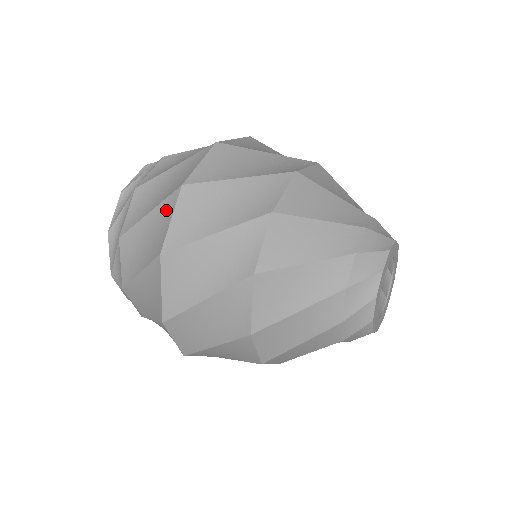
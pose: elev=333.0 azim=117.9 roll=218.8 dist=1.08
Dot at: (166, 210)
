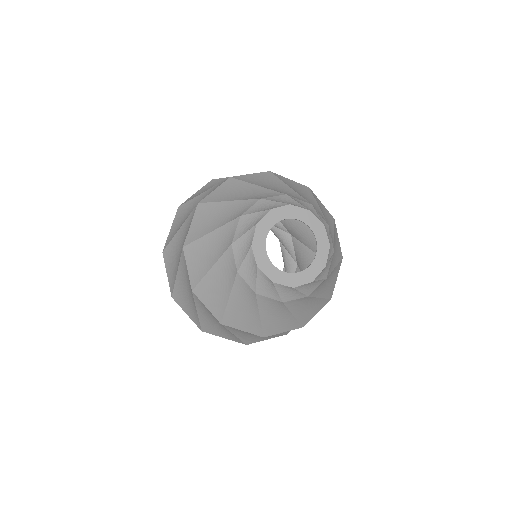
Dot at: occluded
